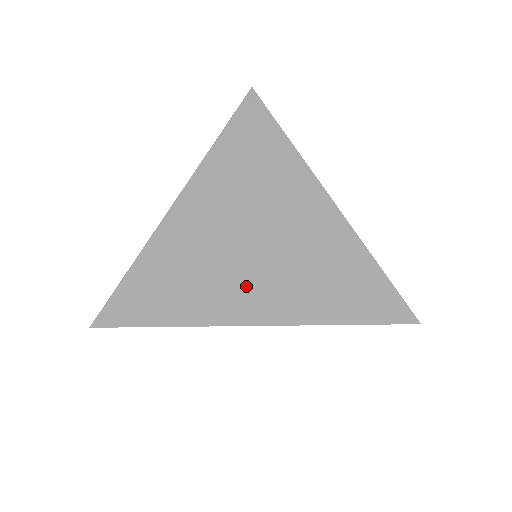
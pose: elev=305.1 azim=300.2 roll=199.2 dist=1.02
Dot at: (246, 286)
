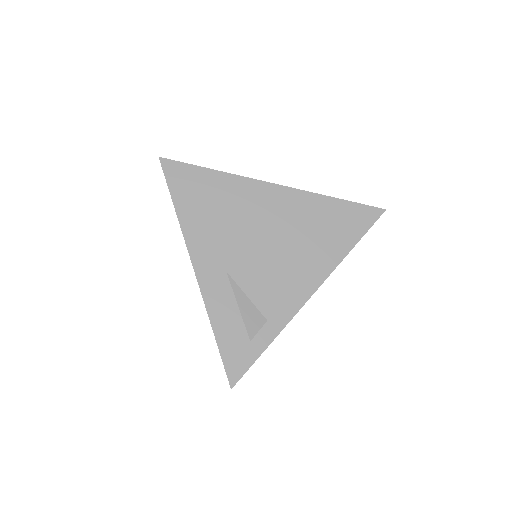
Dot at: (288, 278)
